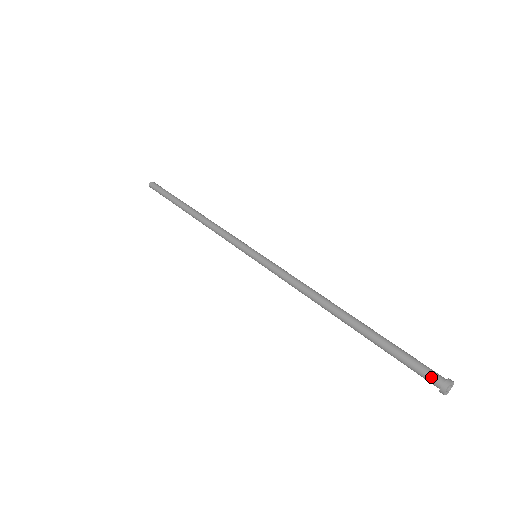
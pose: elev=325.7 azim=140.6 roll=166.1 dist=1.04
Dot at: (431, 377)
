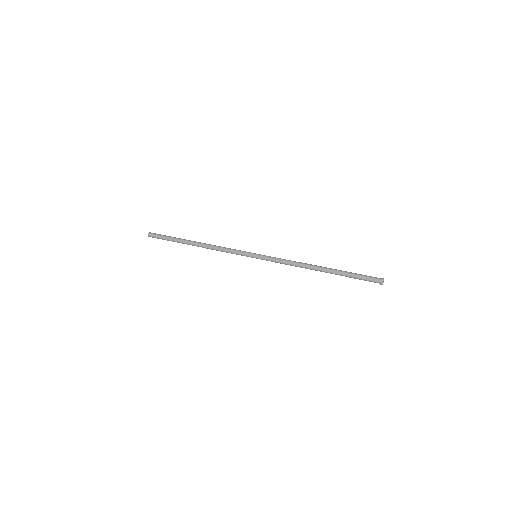
Dot at: (375, 280)
